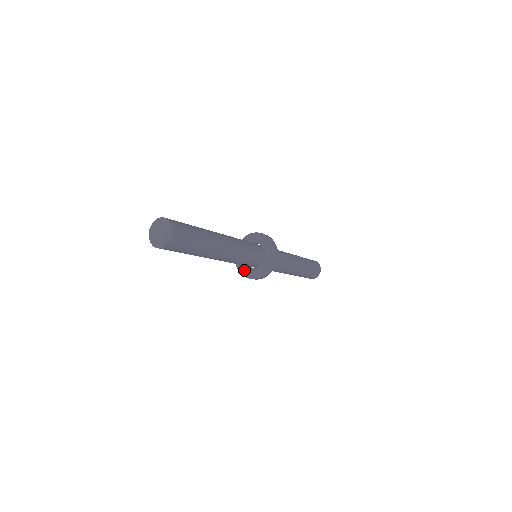
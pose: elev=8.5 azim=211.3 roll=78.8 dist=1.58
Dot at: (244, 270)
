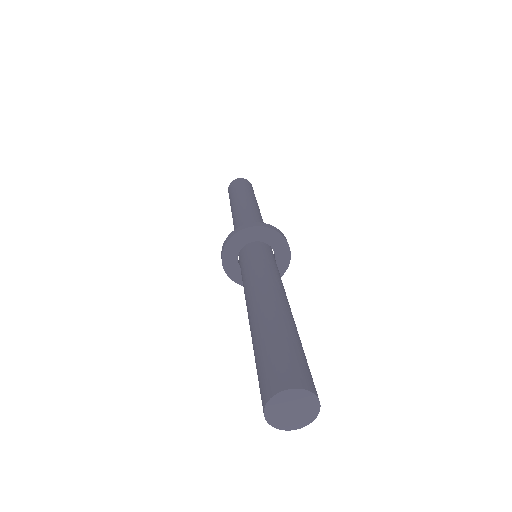
Dot at: occluded
